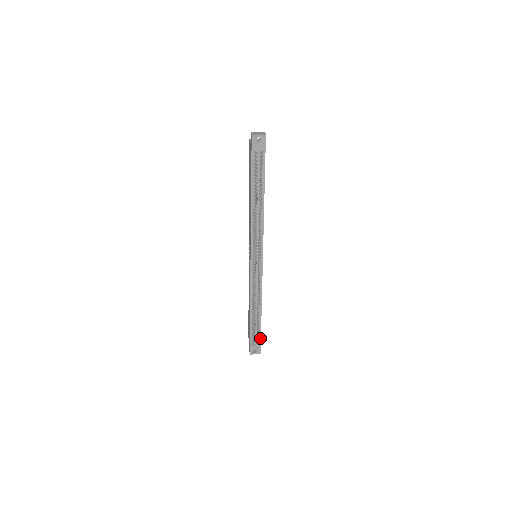
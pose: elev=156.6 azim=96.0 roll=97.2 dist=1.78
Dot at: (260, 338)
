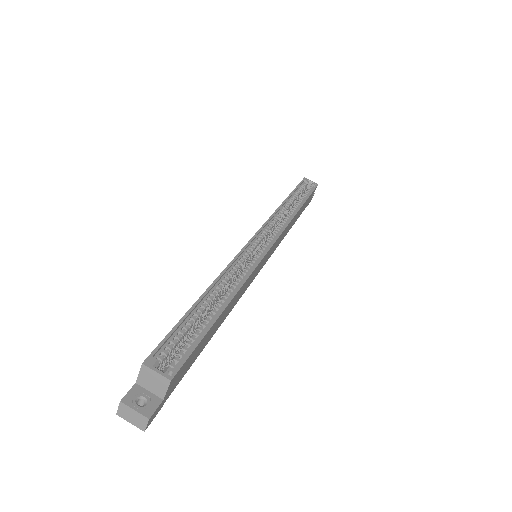
Dot at: occluded
